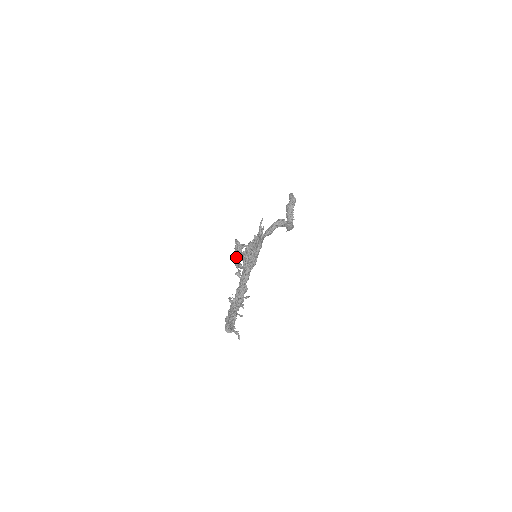
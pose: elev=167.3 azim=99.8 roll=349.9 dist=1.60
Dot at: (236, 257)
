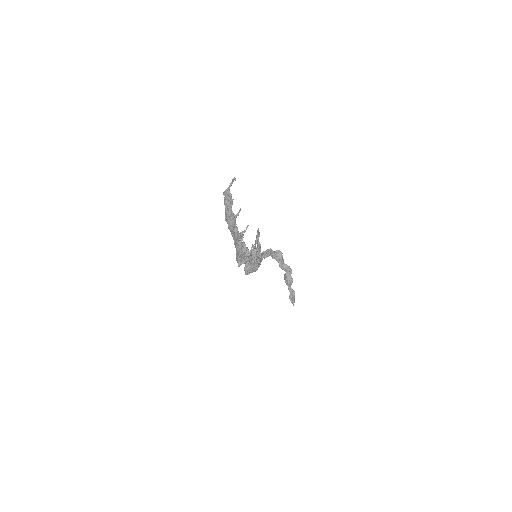
Dot at: occluded
